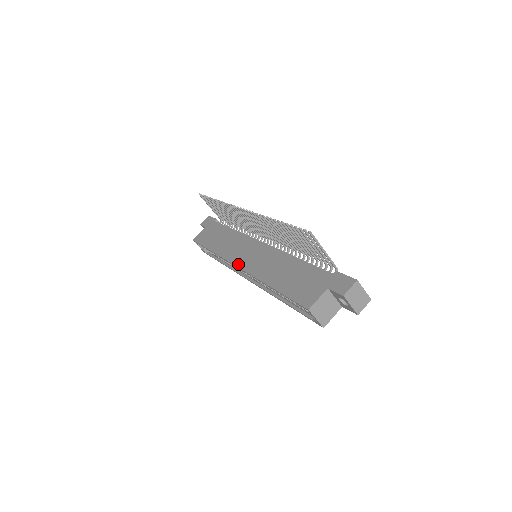
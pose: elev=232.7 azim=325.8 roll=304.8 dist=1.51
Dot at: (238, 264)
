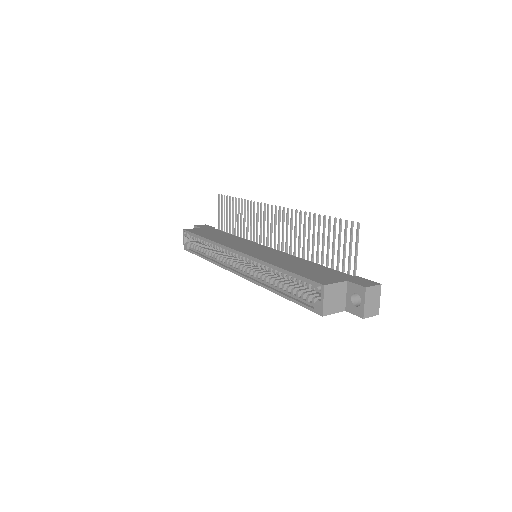
Dot at: (239, 250)
